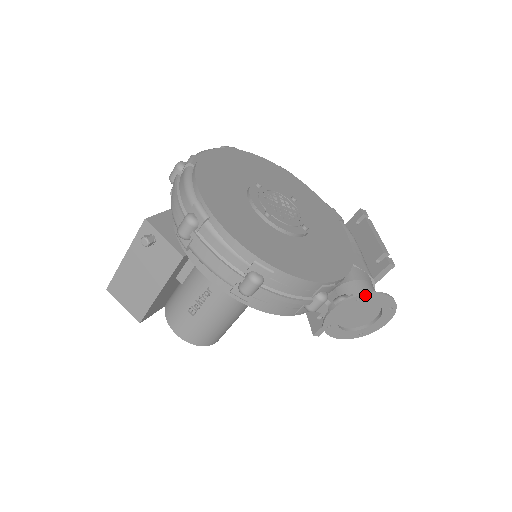
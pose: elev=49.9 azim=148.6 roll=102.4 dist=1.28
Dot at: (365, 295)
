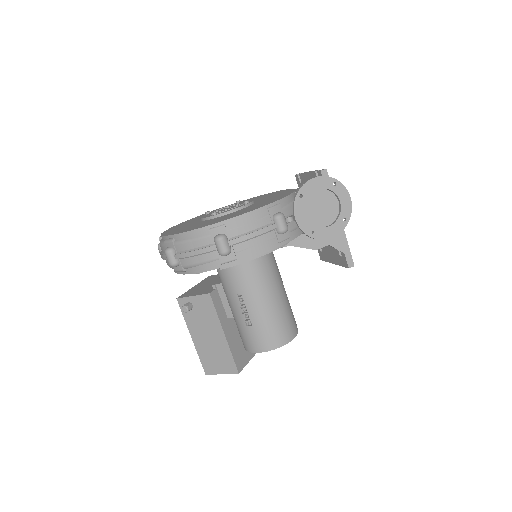
Dot at: (301, 190)
